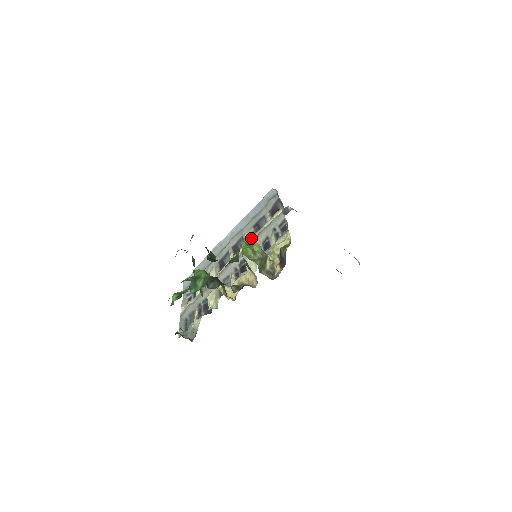
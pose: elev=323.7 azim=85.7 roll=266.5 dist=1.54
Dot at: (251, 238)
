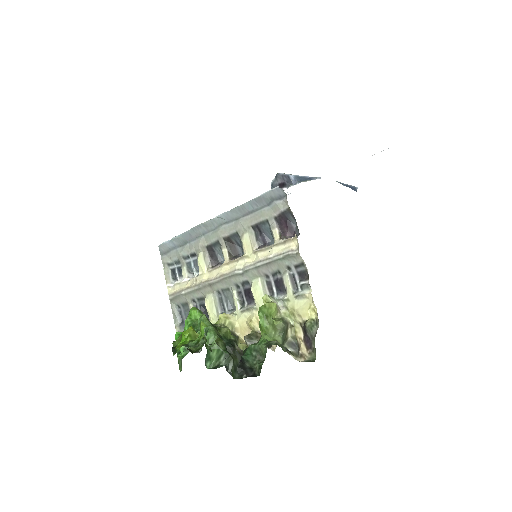
Dot at: (254, 254)
